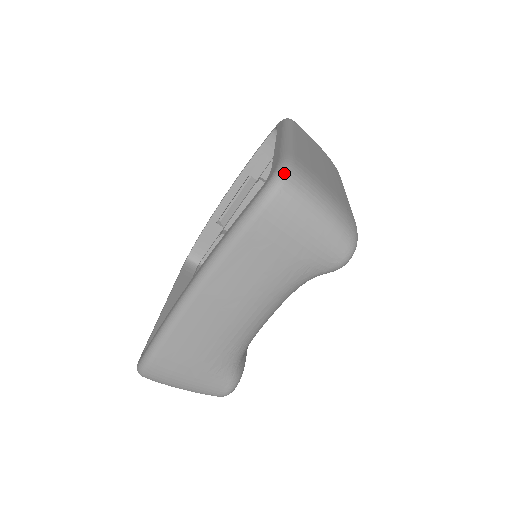
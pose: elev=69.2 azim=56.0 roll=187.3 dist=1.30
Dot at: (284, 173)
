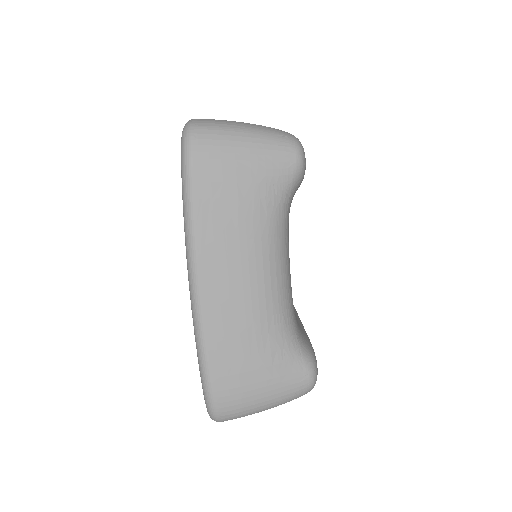
Dot at: (188, 124)
